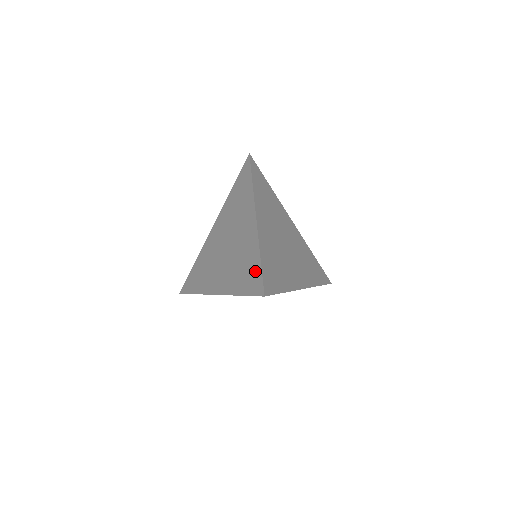
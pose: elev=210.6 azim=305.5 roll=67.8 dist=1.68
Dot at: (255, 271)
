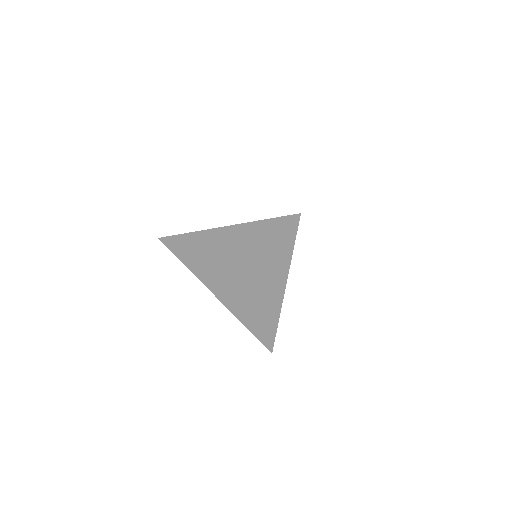
Dot at: occluded
